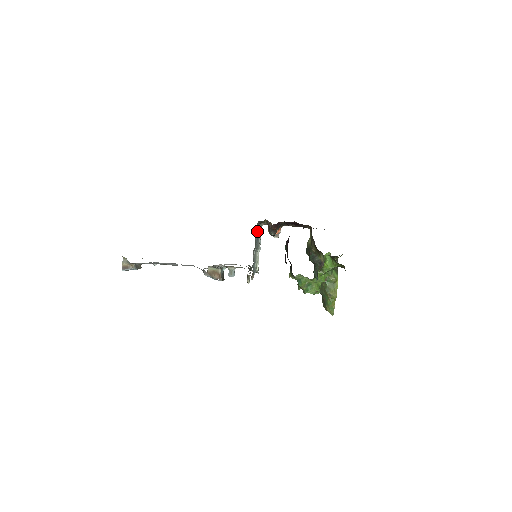
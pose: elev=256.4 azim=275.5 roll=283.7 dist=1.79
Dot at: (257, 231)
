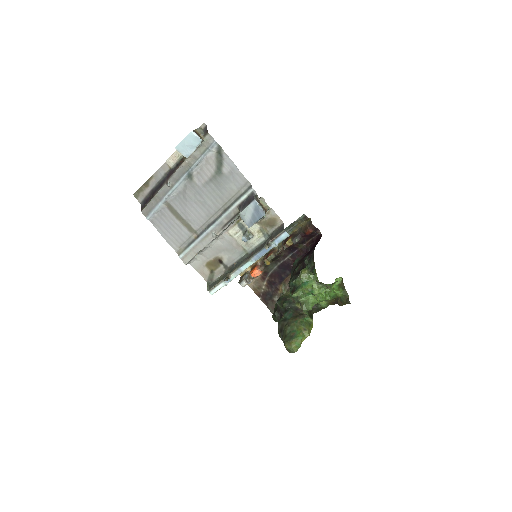
Dot at: occluded
